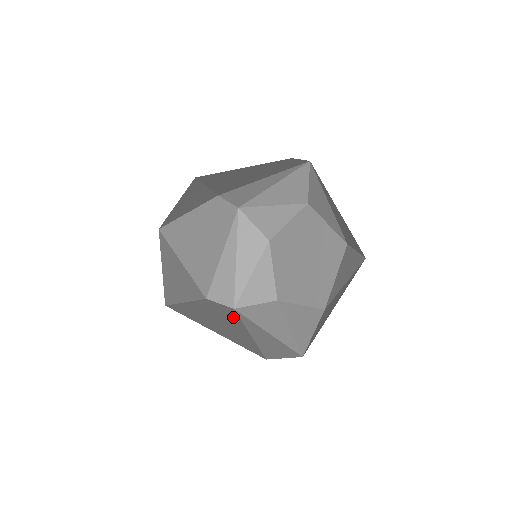
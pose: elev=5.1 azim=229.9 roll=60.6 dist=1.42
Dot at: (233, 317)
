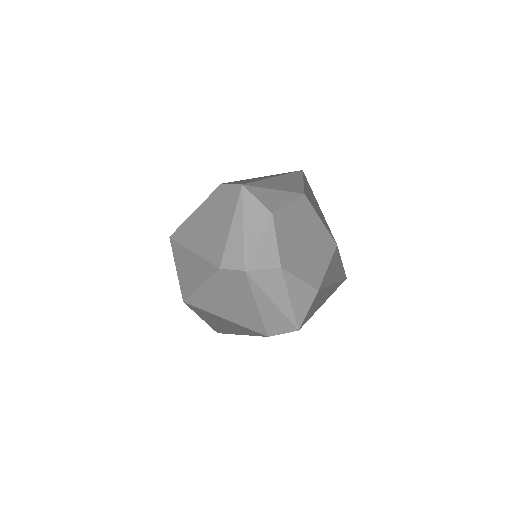
Dot at: (243, 286)
